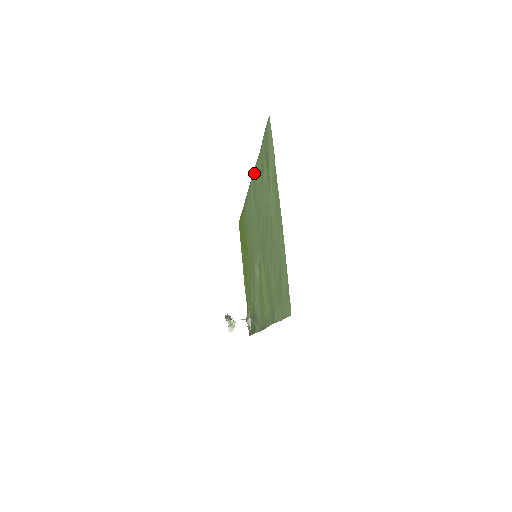
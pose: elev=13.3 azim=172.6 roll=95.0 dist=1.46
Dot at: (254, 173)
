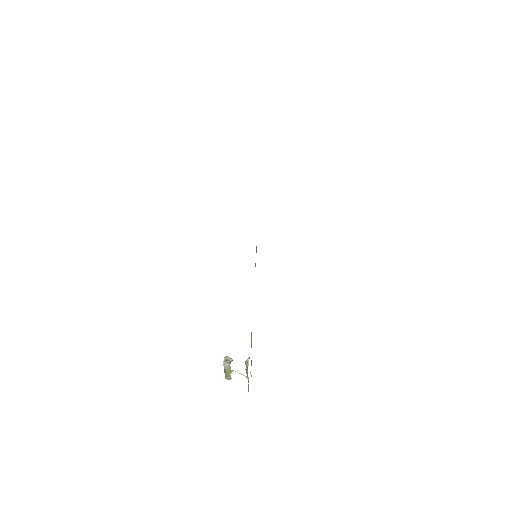
Dot at: occluded
